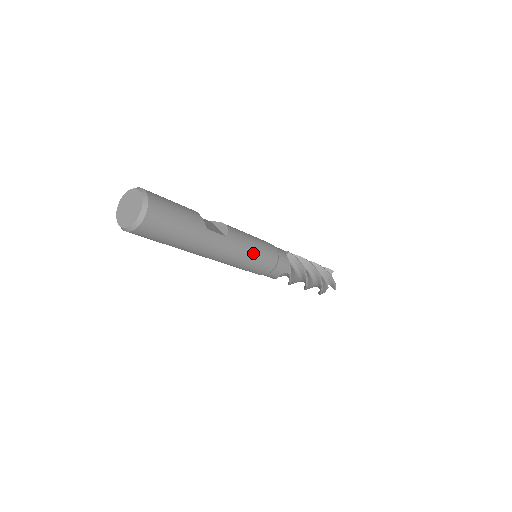
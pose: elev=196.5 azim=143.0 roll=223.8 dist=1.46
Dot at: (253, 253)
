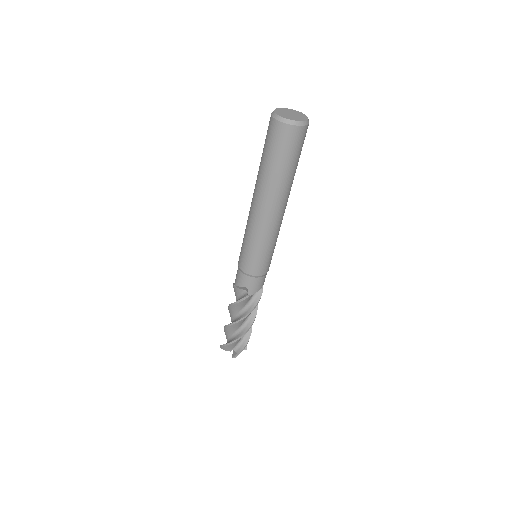
Dot at: occluded
